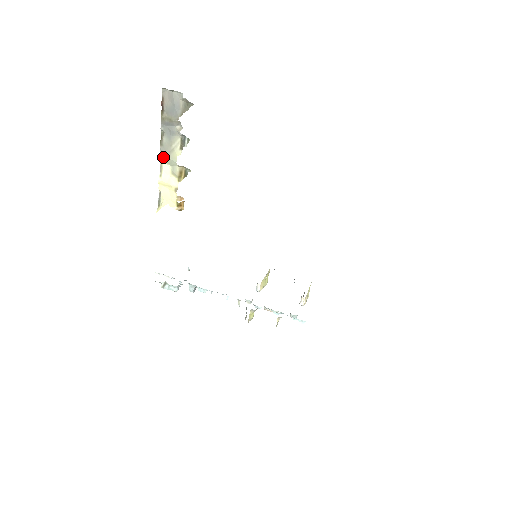
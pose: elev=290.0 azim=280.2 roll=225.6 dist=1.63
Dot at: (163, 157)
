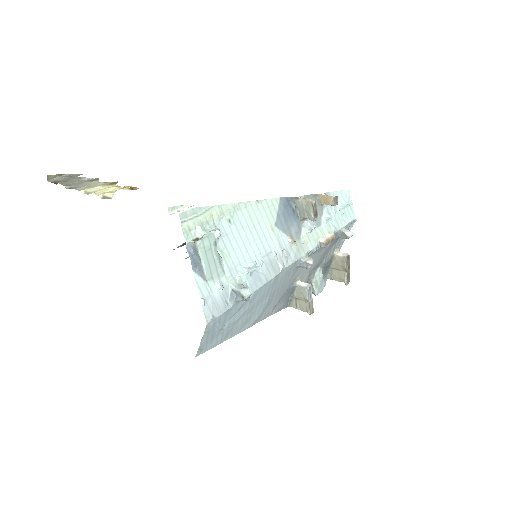
Dot at: (83, 189)
